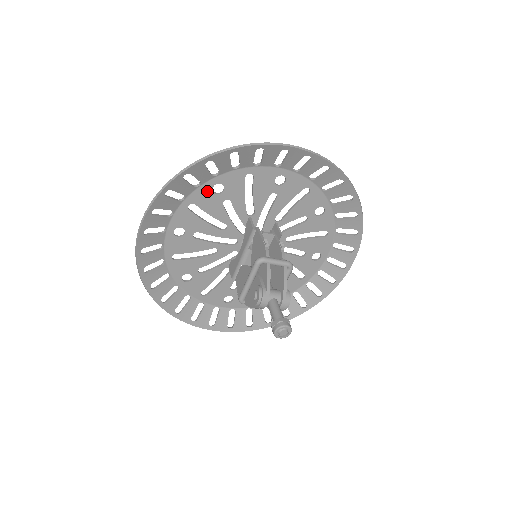
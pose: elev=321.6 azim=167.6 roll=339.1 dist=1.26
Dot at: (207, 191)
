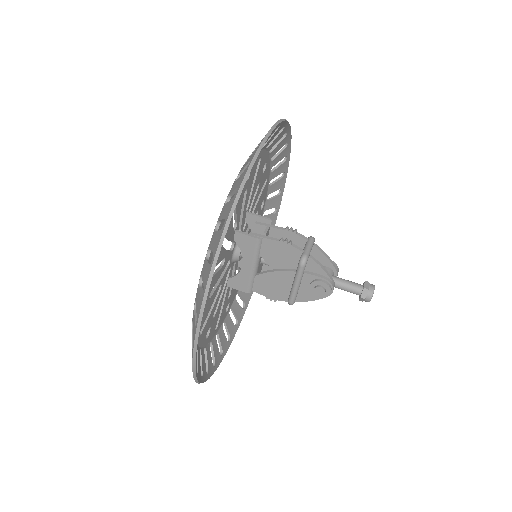
Dot at: occluded
